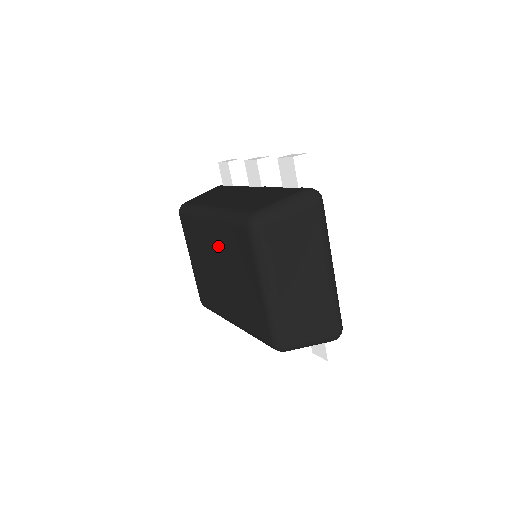
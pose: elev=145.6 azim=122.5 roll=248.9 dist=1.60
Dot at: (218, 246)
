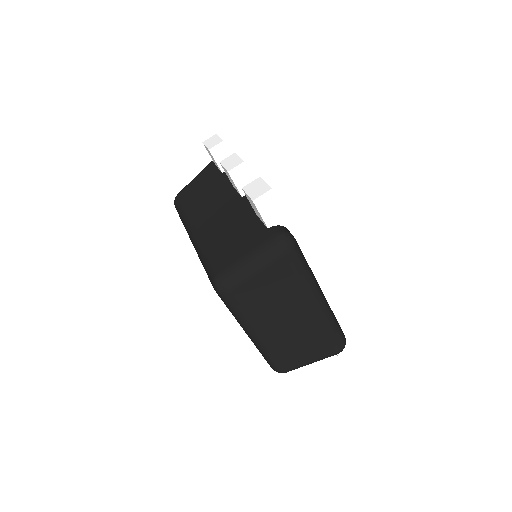
Dot at: occluded
